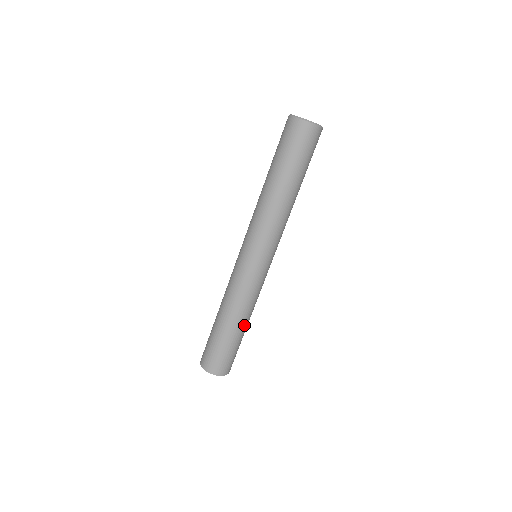
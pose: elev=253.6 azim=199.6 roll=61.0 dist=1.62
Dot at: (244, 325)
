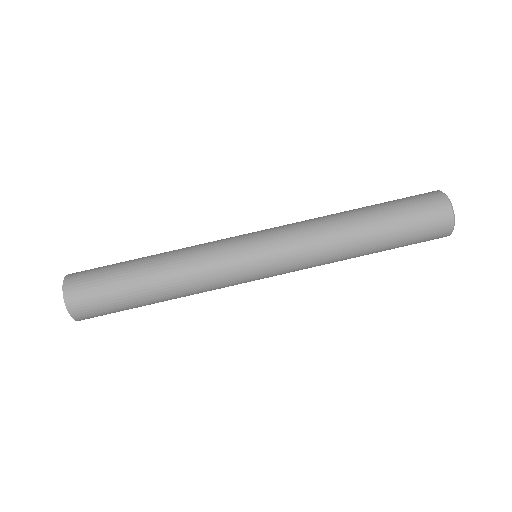
Dot at: occluded
